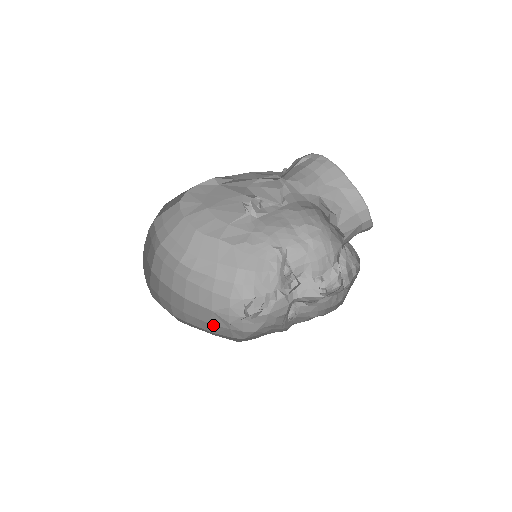
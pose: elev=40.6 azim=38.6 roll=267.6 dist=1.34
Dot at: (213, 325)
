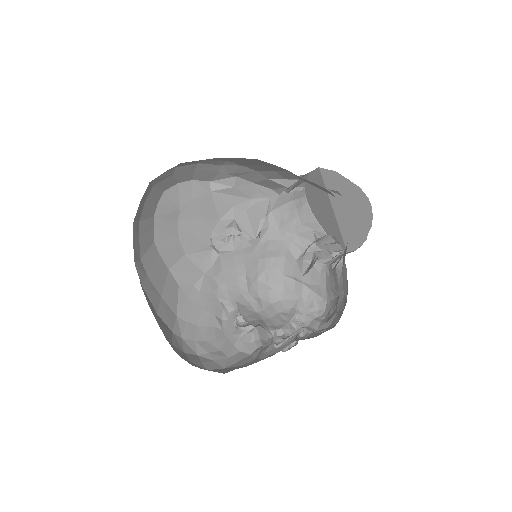
Dot at: occluded
